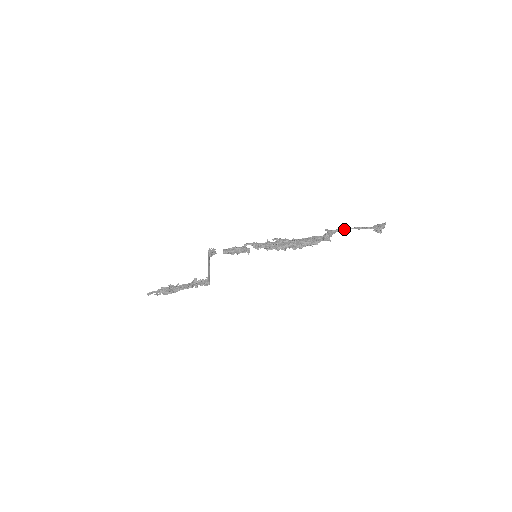
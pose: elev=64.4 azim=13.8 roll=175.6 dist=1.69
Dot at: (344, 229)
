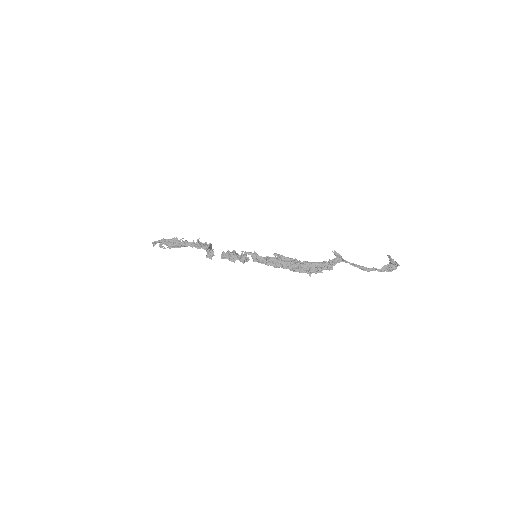
Dot at: (351, 263)
